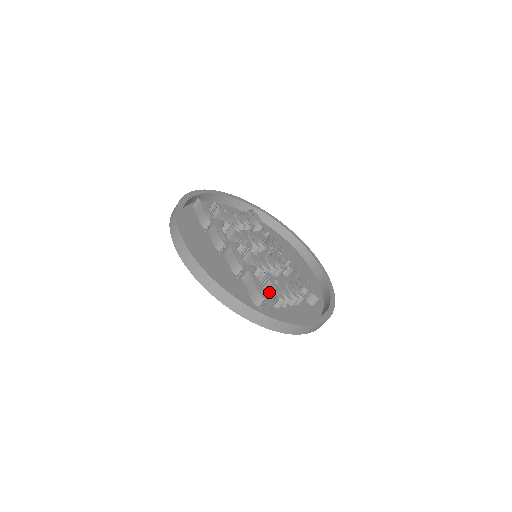
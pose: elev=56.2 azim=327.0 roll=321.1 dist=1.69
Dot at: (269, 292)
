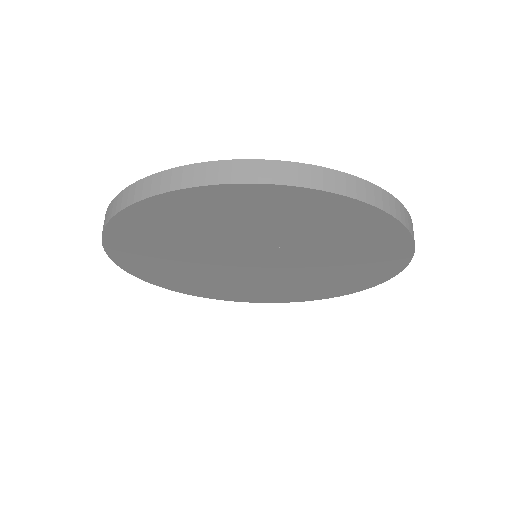
Dot at: occluded
